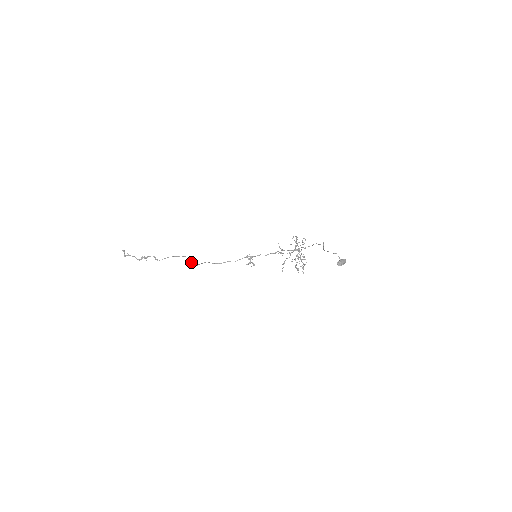
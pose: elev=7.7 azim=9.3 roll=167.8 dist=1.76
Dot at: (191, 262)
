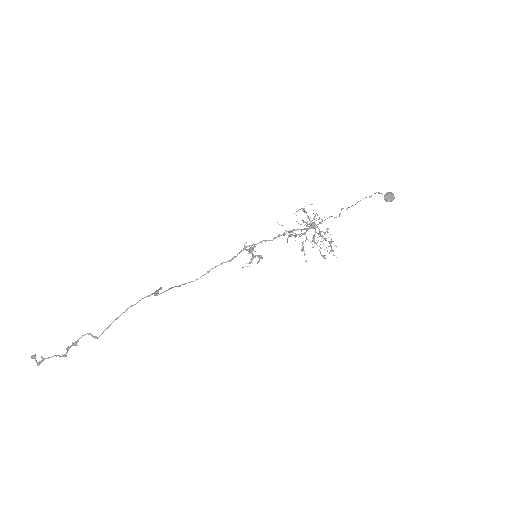
Dot at: occluded
